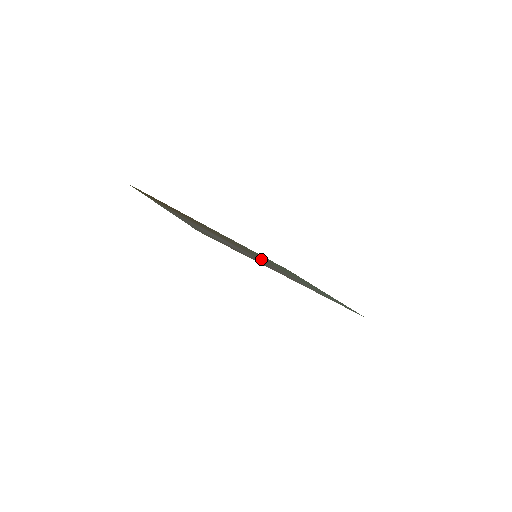
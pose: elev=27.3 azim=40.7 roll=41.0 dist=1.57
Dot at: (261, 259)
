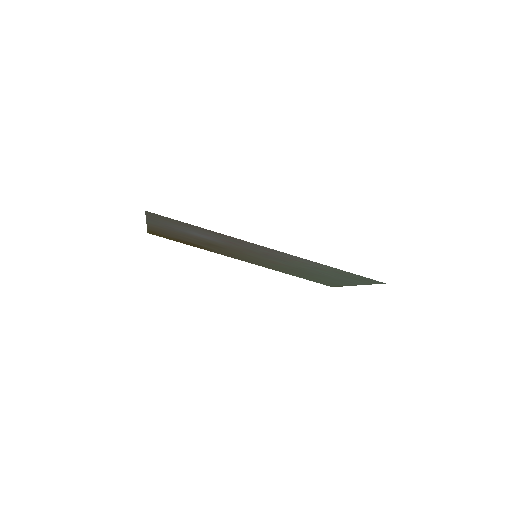
Dot at: (257, 255)
